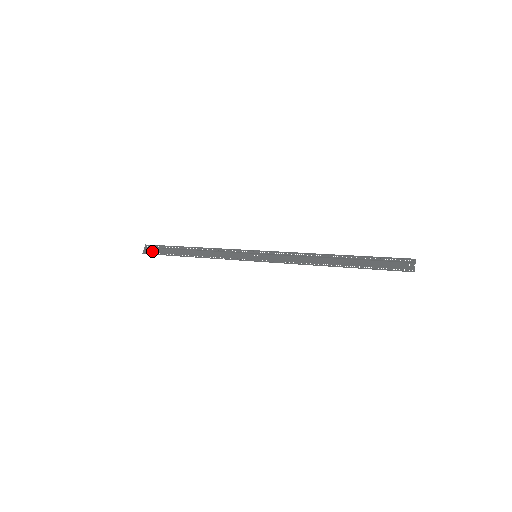
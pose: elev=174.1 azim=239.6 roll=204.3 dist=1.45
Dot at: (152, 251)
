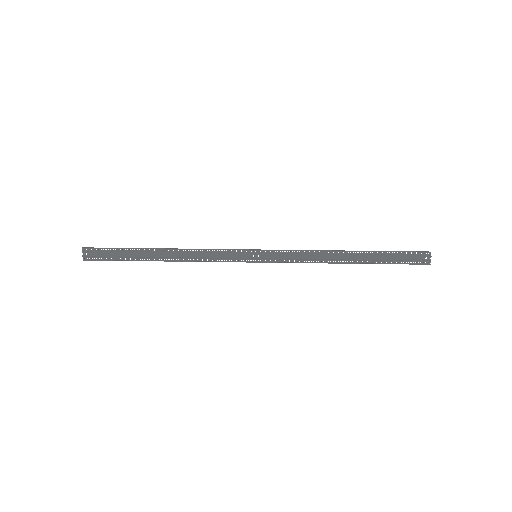
Dot at: (98, 256)
